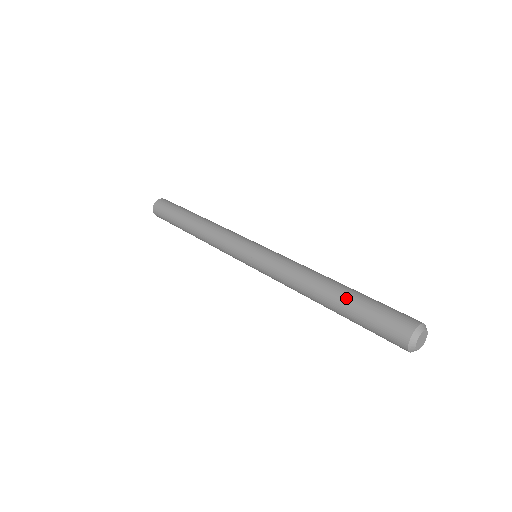
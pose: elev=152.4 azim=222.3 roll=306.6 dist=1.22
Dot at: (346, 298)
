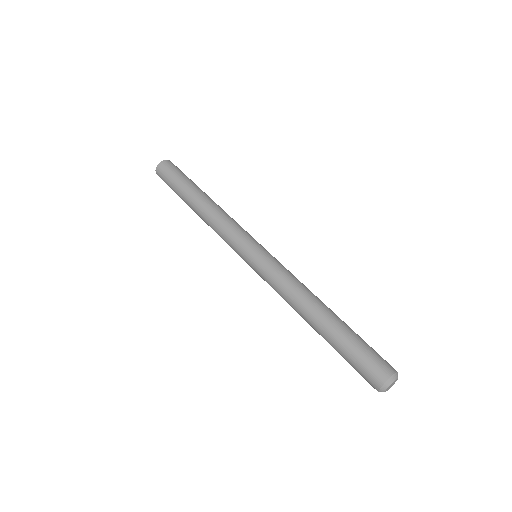
Dot at: (334, 332)
